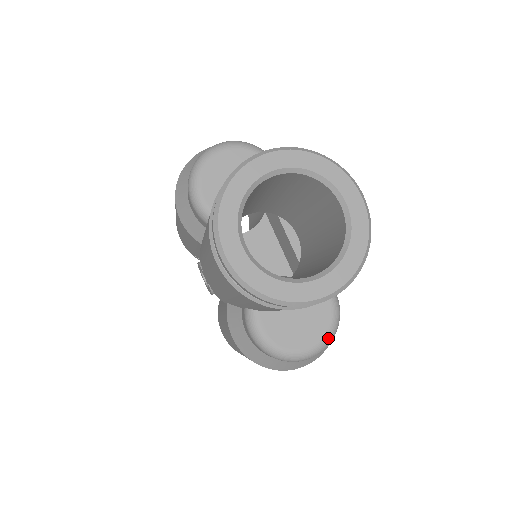
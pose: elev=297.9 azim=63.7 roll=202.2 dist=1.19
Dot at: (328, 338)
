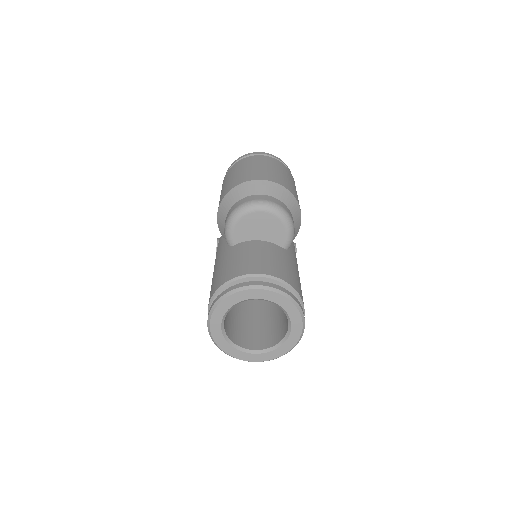
Dot at: occluded
